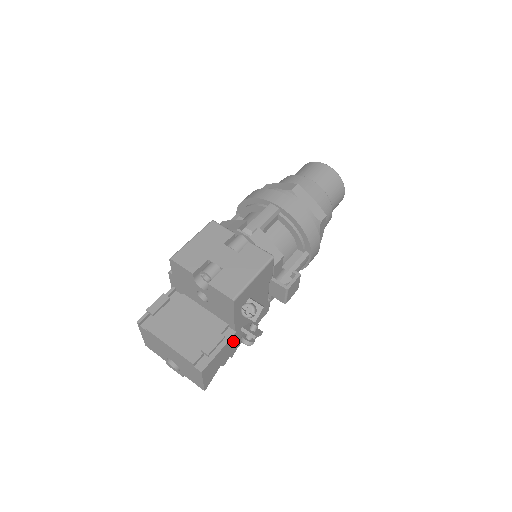
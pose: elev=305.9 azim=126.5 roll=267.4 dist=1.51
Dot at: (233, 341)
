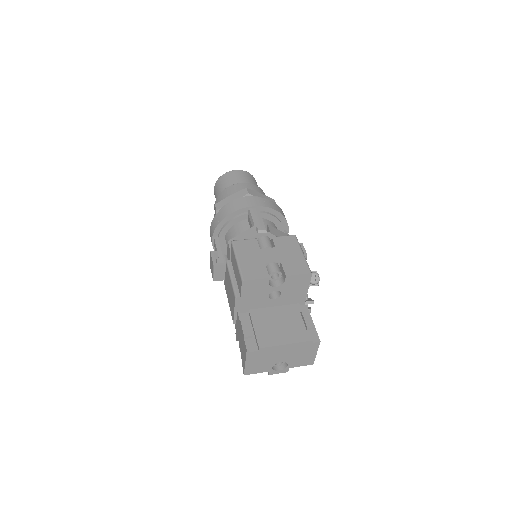
Dot at: occluded
